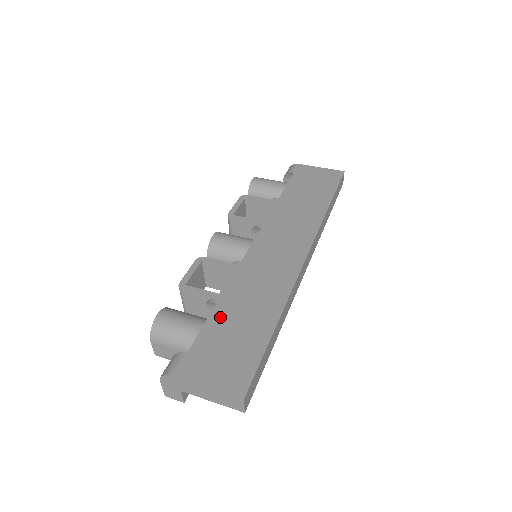
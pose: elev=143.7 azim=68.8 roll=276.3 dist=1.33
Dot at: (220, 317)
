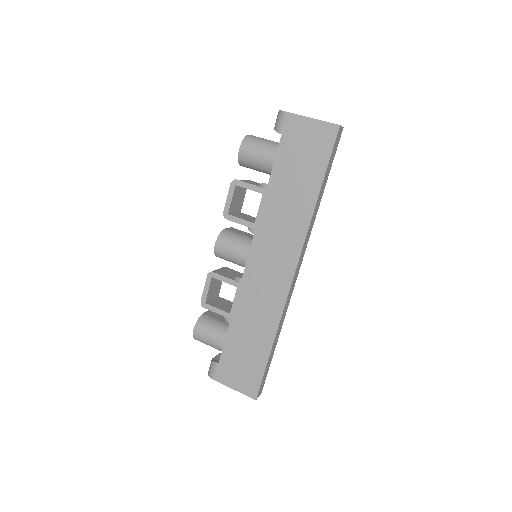
Dot at: (234, 336)
